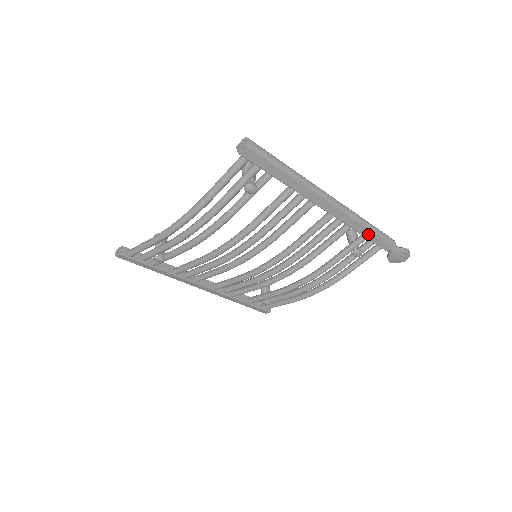
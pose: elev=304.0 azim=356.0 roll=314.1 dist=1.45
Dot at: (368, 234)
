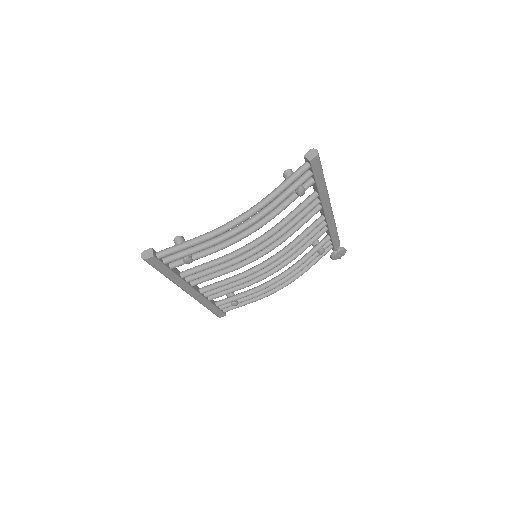
Dot at: (334, 235)
